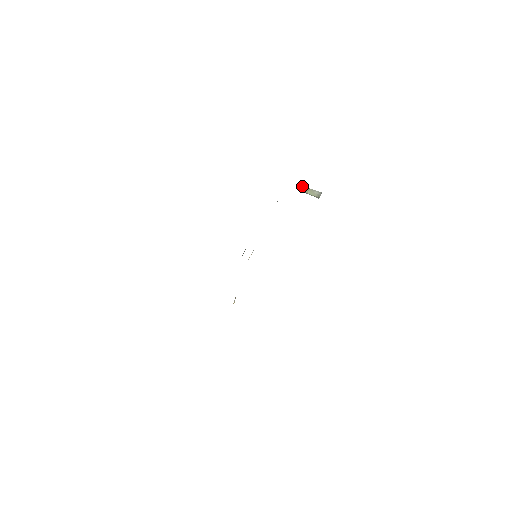
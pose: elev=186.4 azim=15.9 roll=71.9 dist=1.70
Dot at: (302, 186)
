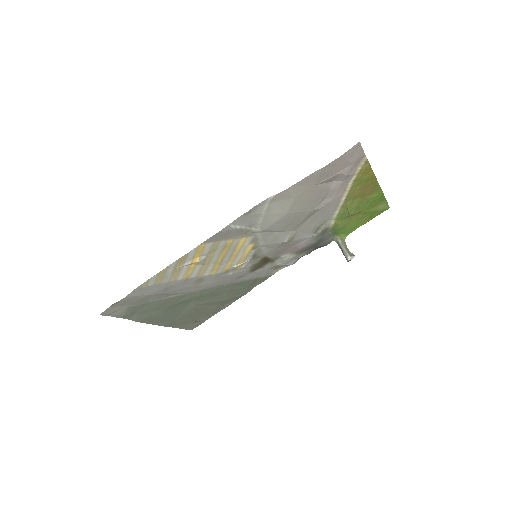
Dot at: (343, 240)
